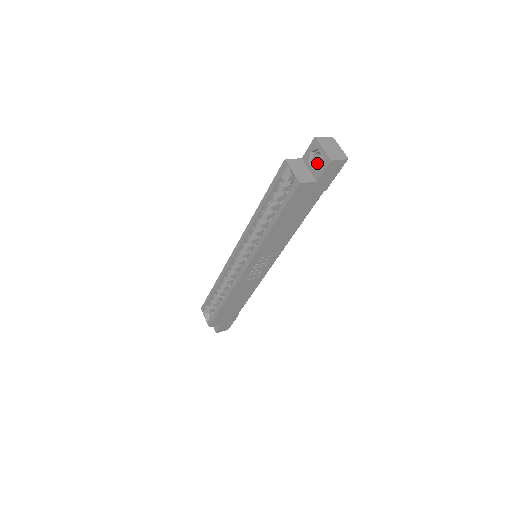
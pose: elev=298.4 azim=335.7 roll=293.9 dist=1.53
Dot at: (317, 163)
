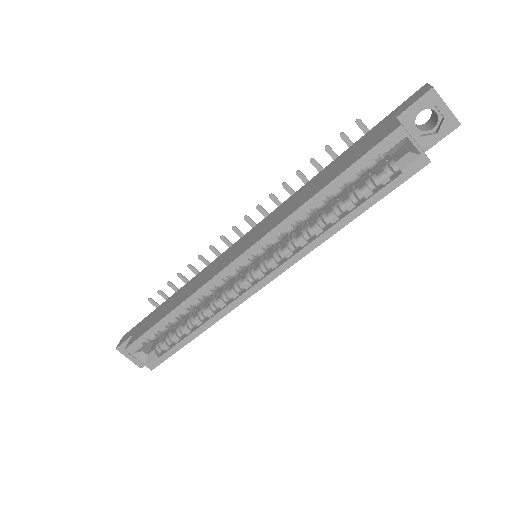
Dot at: (414, 123)
